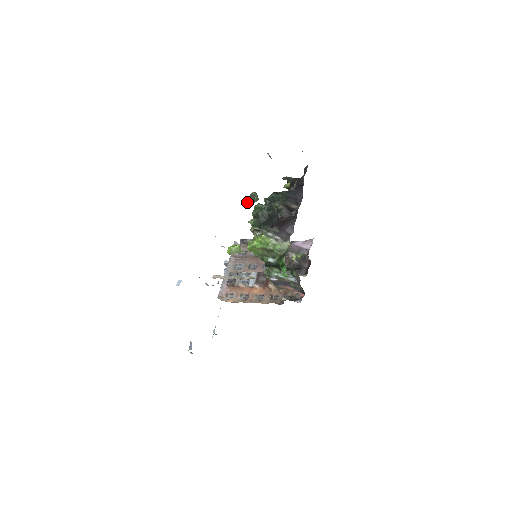
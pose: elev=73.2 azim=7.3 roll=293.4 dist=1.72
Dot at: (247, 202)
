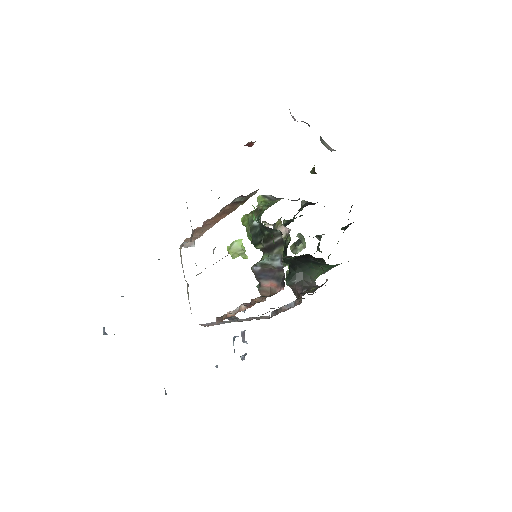
Dot at: (291, 247)
